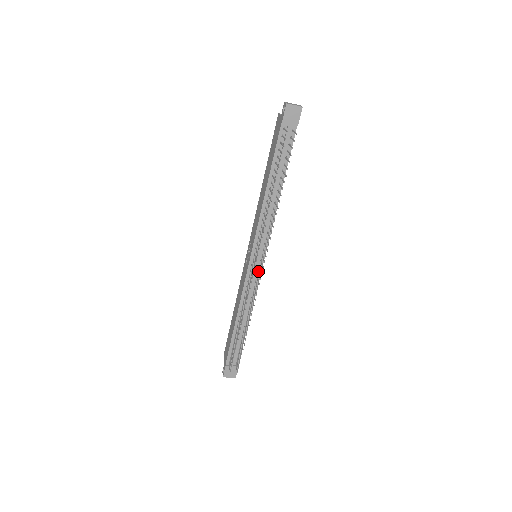
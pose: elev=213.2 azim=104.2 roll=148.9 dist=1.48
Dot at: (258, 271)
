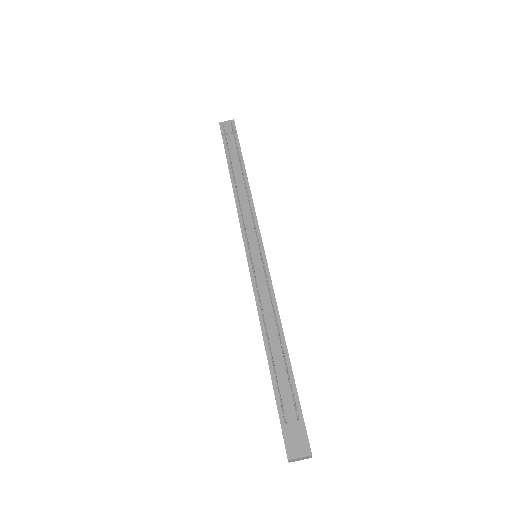
Dot at: (261, 260)
